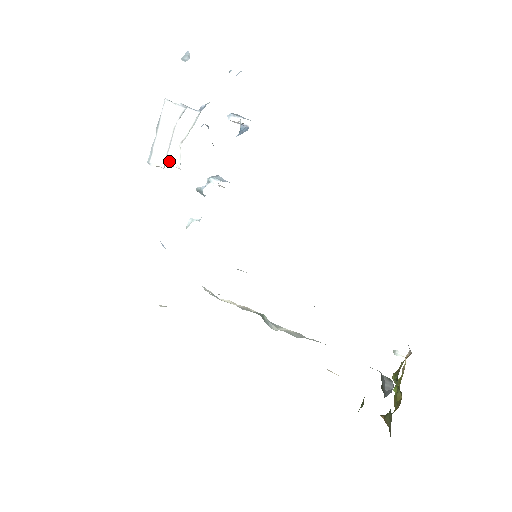
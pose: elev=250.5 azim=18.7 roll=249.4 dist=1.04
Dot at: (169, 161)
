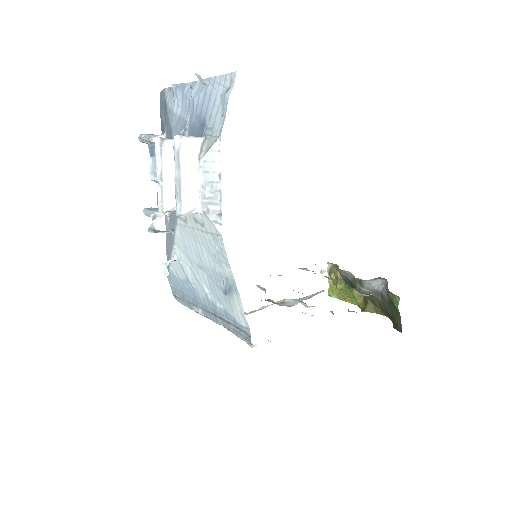
Dot at: (168, 207)
